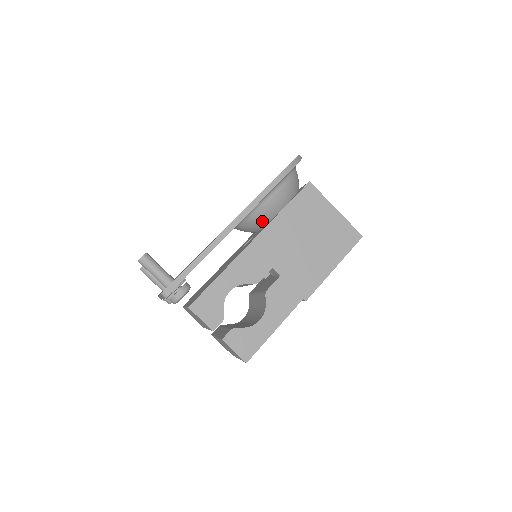
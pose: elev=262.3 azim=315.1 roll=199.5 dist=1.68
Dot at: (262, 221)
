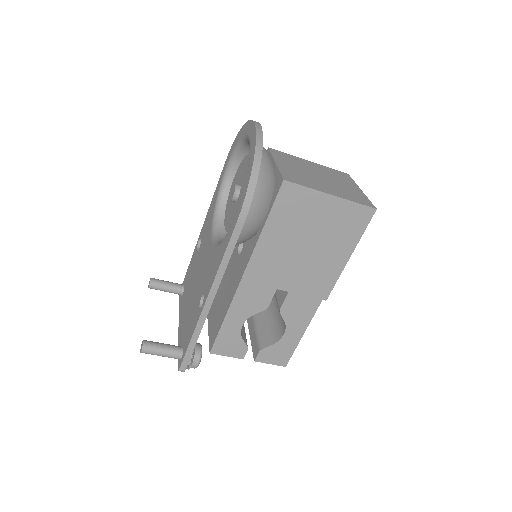
Dot at: (245, 241)
